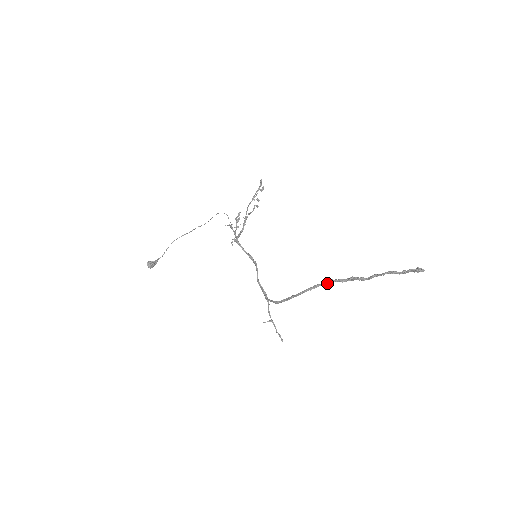
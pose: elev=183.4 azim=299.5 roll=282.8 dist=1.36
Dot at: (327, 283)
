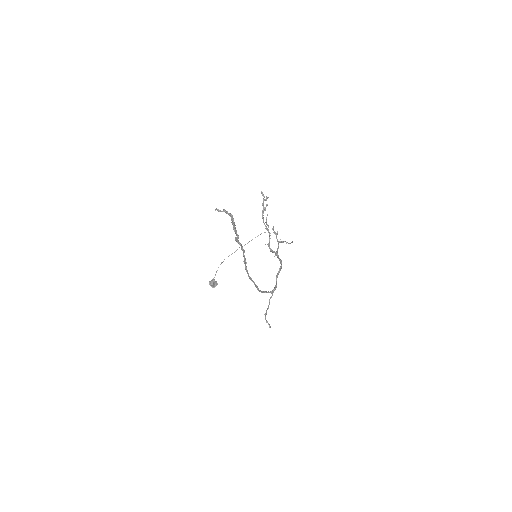
Dot at: (243, 256)
